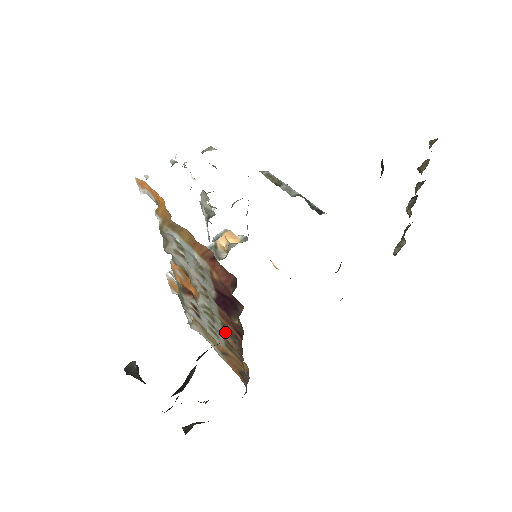
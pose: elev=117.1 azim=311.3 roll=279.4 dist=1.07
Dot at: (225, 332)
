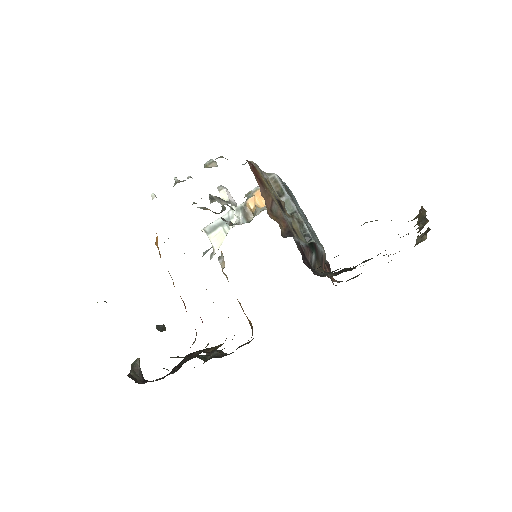
Dot at: occluded
